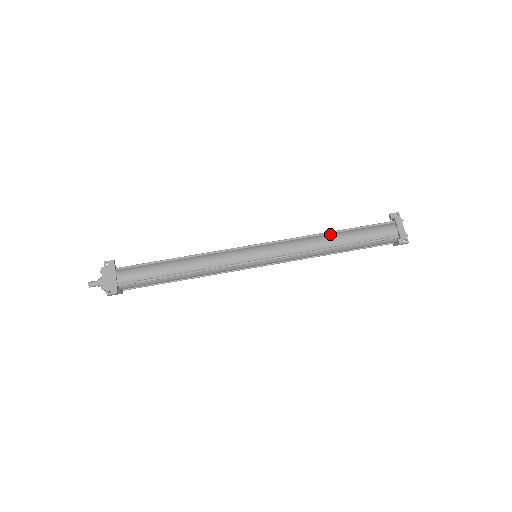
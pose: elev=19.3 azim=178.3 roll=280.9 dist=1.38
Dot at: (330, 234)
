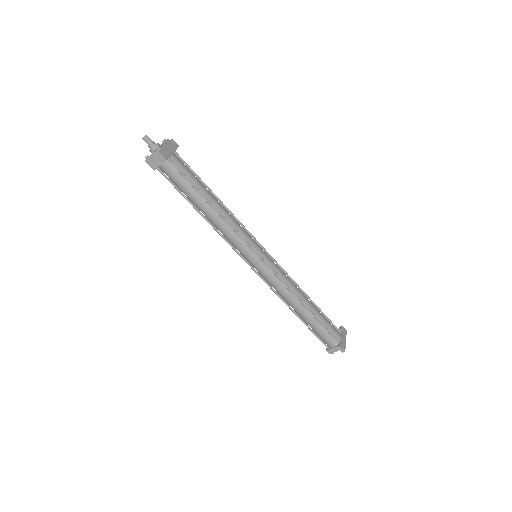
Dot at: (306, 296)
